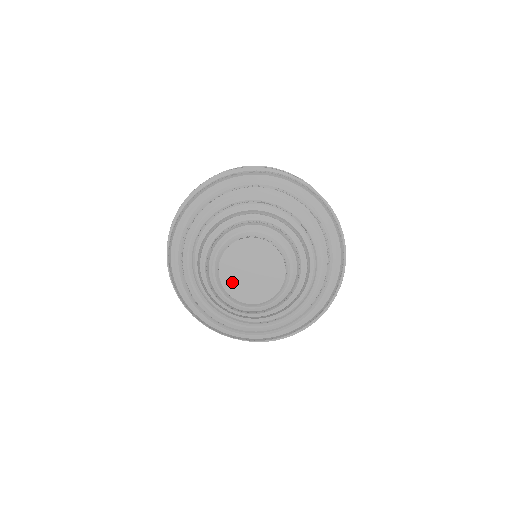
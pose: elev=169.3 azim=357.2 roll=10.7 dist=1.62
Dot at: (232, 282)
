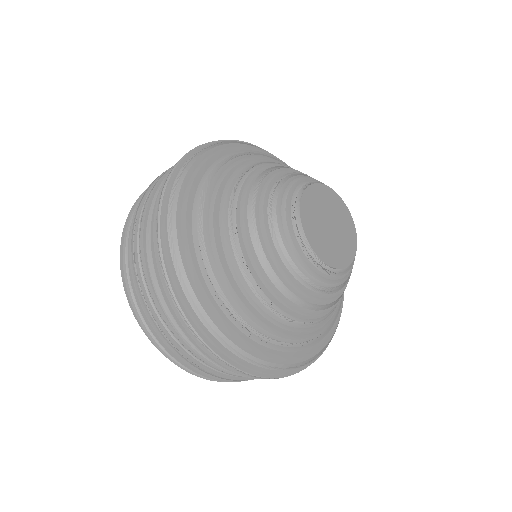
Dot at: (310, 212)
